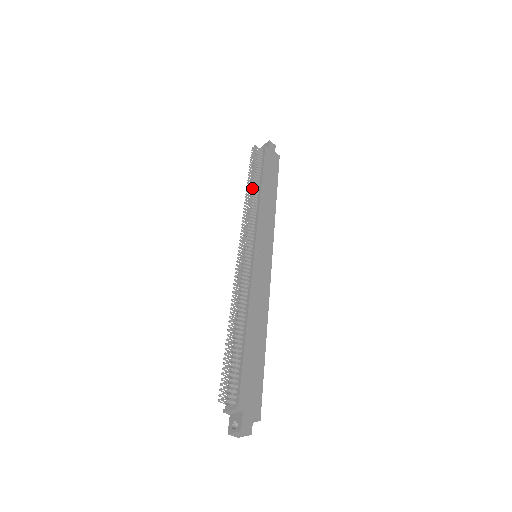
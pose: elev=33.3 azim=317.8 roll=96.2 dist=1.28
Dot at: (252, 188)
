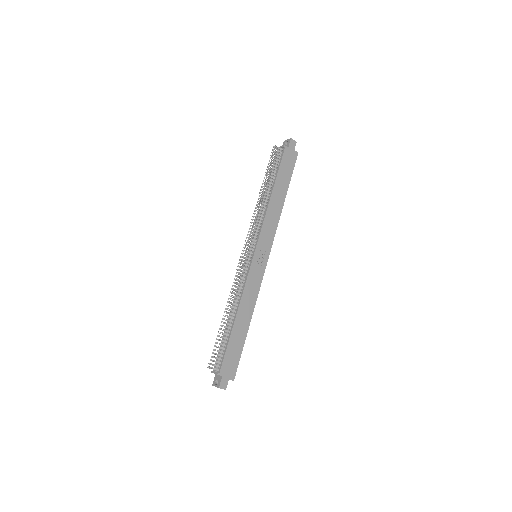
Dot at: (264, 193)
